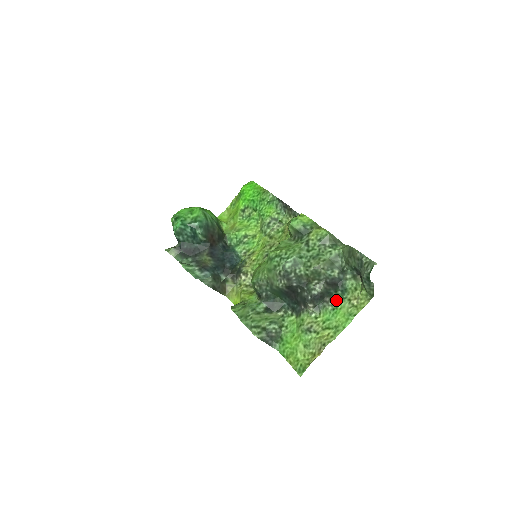
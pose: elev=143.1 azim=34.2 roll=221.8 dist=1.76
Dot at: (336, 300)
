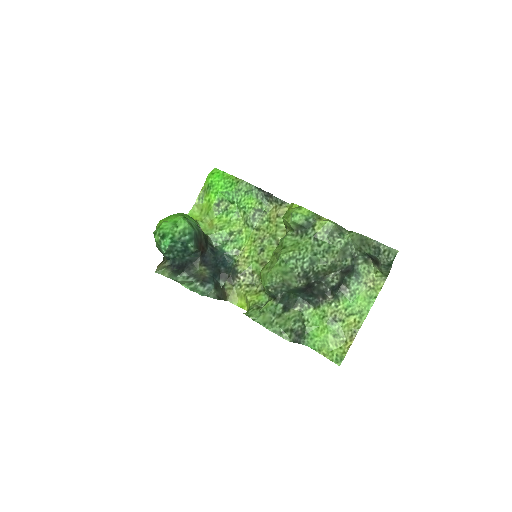
Dot at: (352, 286)
